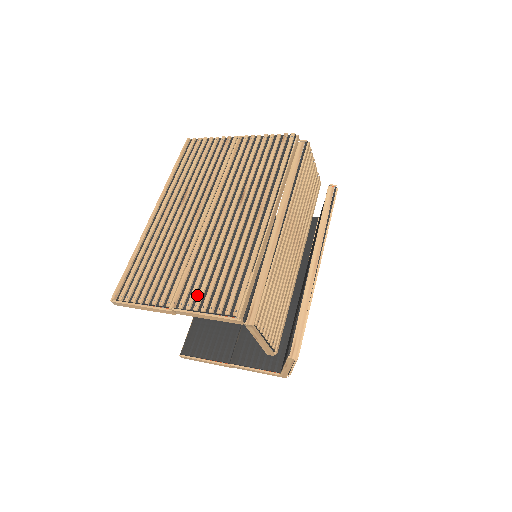
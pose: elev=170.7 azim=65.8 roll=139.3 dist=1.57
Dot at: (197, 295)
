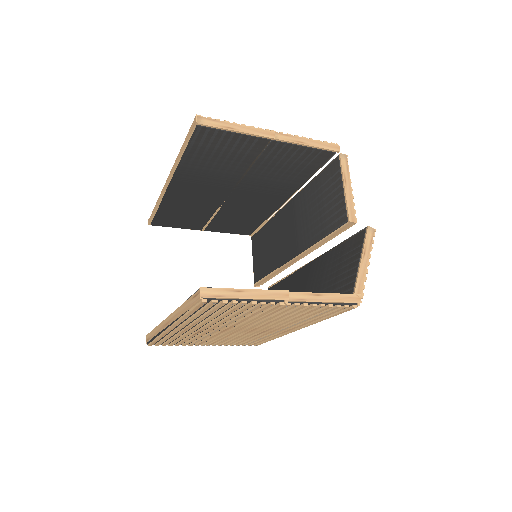
Dot at: occluded
